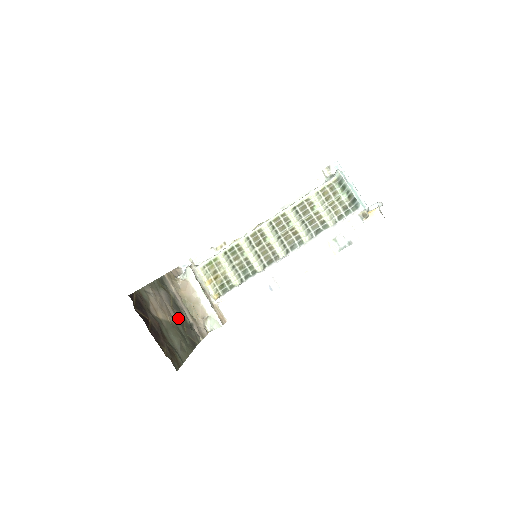
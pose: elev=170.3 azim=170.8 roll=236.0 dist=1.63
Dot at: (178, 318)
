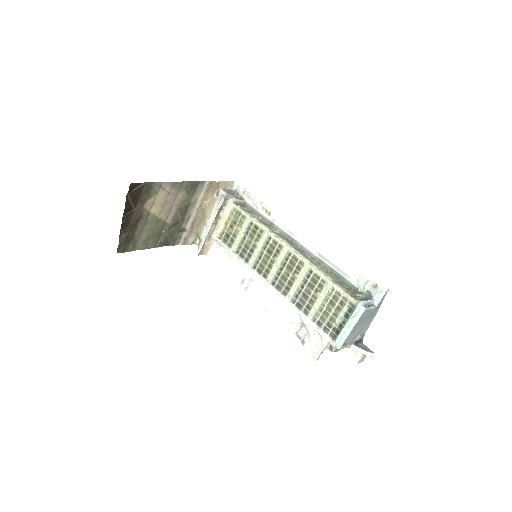
Dot at: (175, 219)
